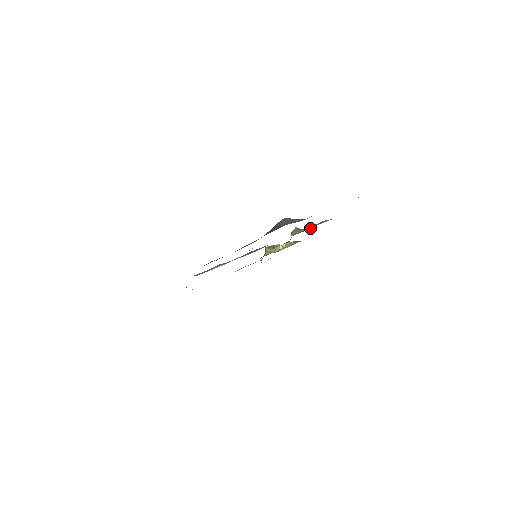
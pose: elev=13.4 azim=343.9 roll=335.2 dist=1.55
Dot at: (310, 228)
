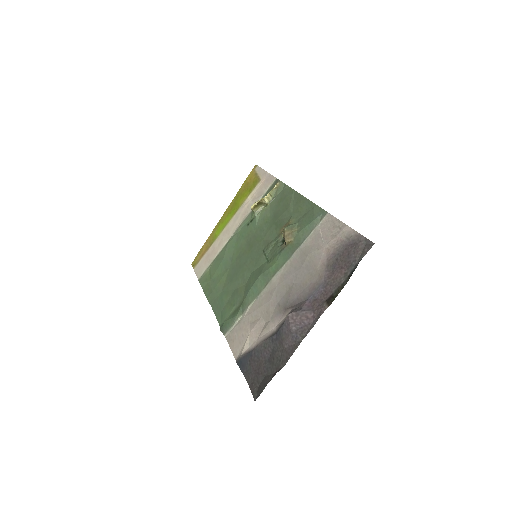
Dot at: (303, 239)
